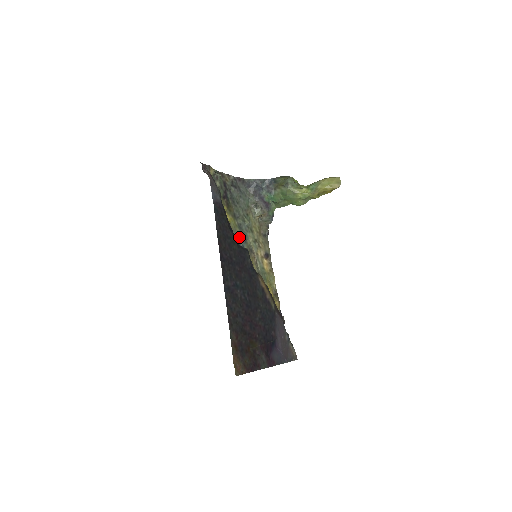
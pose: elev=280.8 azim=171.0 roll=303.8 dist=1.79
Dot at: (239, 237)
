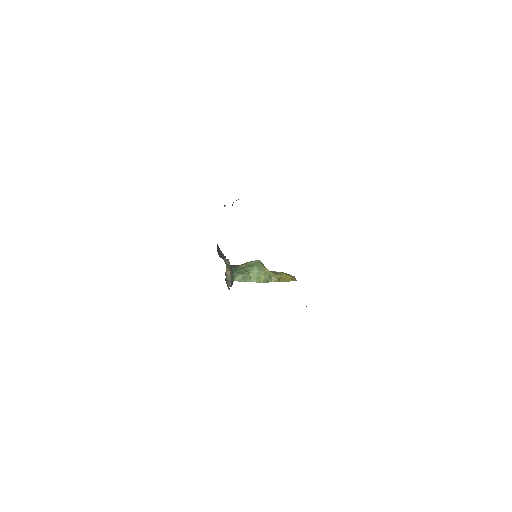
Dot at: occluded
